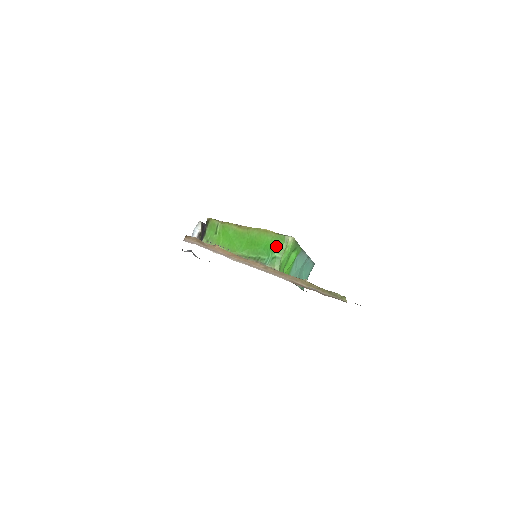
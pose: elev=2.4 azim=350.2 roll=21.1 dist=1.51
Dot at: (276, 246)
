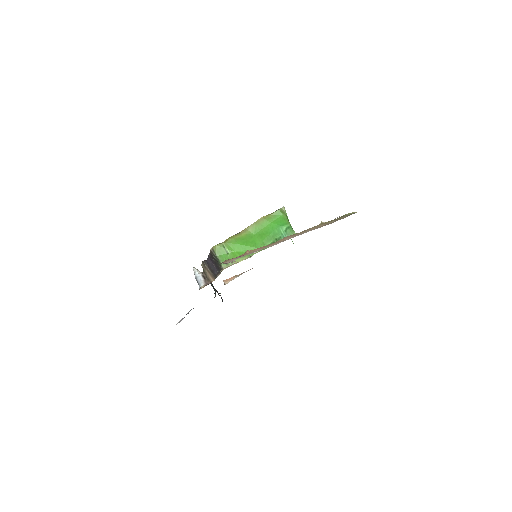
Dot at: (280, 221)
